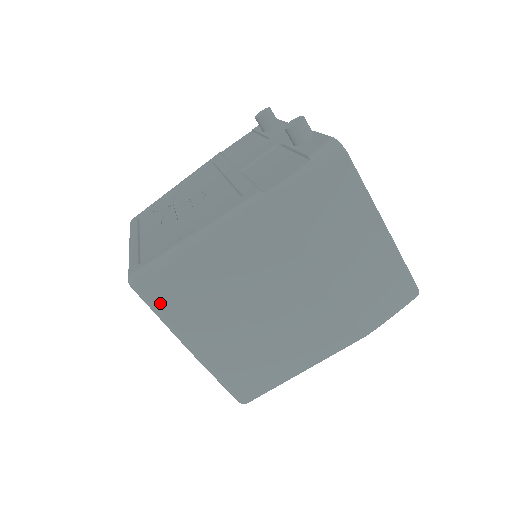
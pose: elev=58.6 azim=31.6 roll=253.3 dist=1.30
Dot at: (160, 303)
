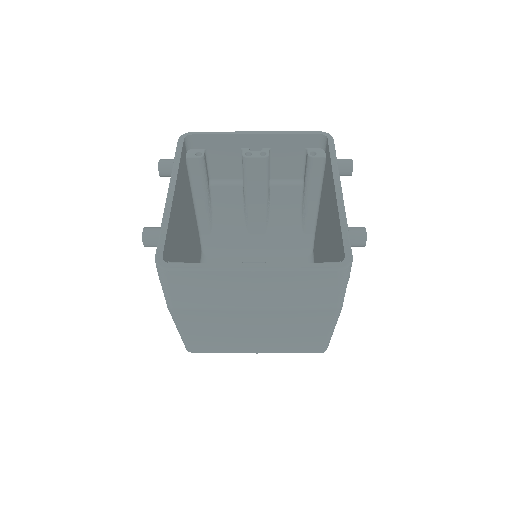
Dot at: (211, 351)
